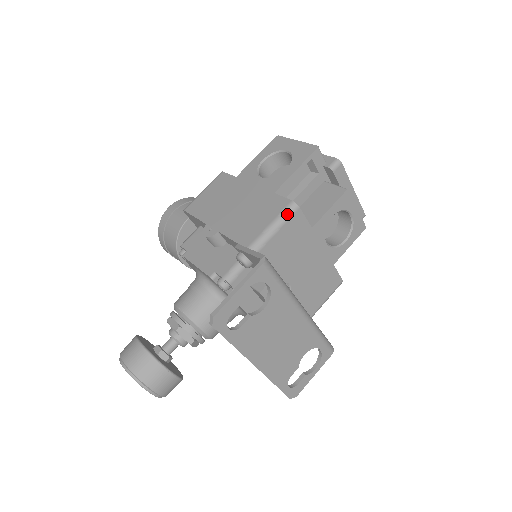
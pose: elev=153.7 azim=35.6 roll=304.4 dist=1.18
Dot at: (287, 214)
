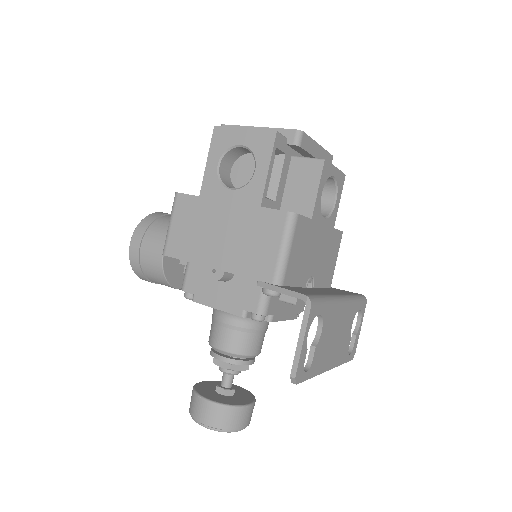
Dot at: (291, 228)
